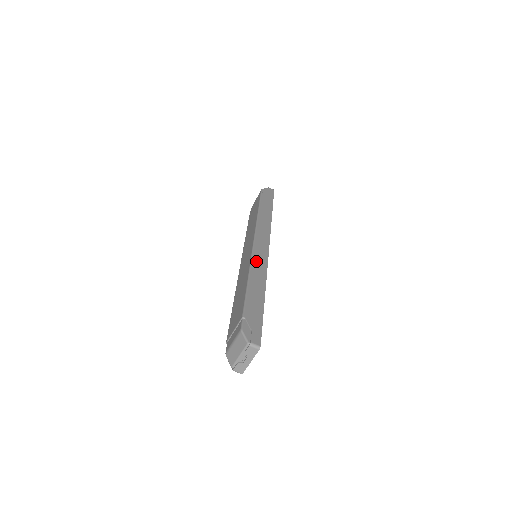
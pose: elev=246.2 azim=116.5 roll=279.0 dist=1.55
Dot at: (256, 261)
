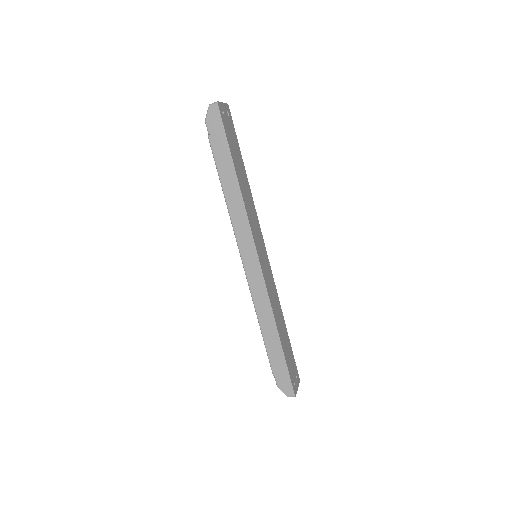
Dot at: (256, 297)
